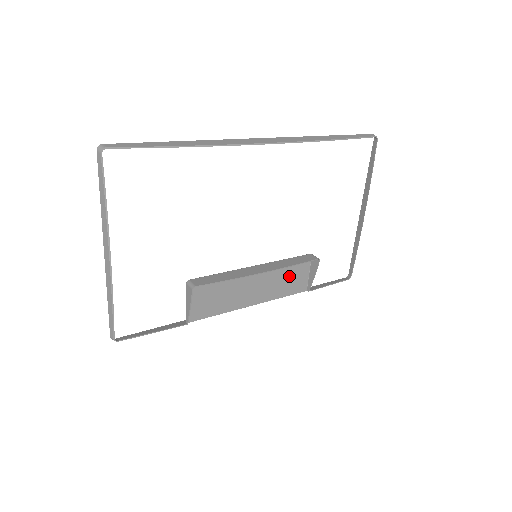
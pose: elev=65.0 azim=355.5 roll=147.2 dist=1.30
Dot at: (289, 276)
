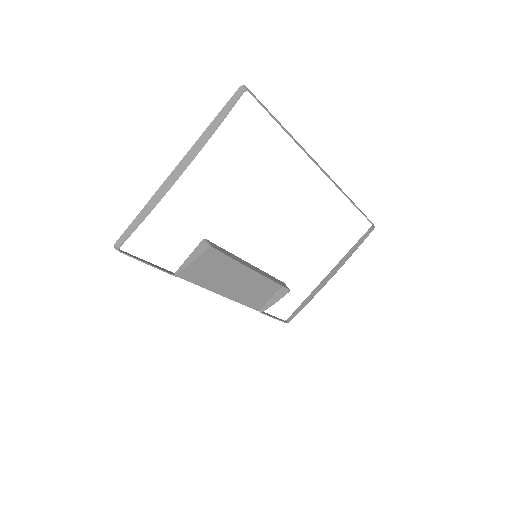
Dot at: (260, 290)
